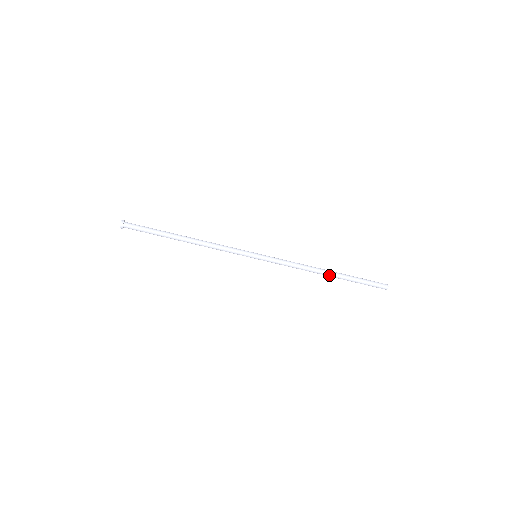
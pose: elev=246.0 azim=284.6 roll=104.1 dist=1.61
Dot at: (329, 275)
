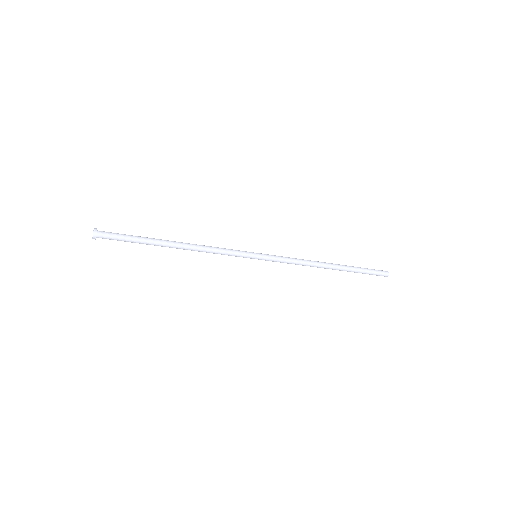
Dot at: occluded
